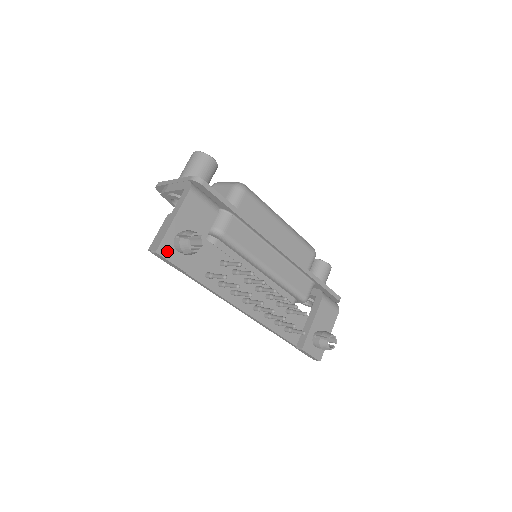
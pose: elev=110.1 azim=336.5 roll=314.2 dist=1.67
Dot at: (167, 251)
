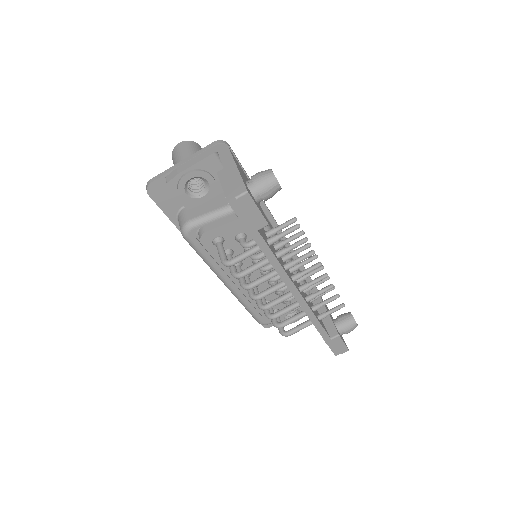
Dot at: (251, 195)
